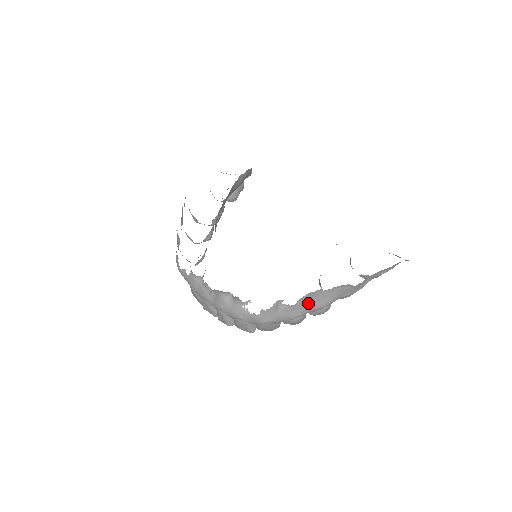
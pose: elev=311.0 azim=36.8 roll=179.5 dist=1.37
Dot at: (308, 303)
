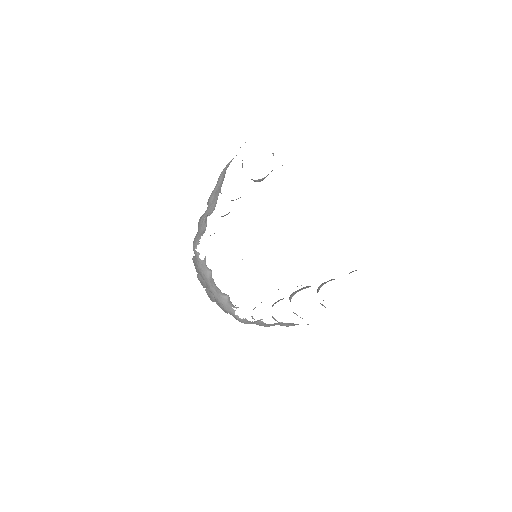
Dot at: (278, 324)
